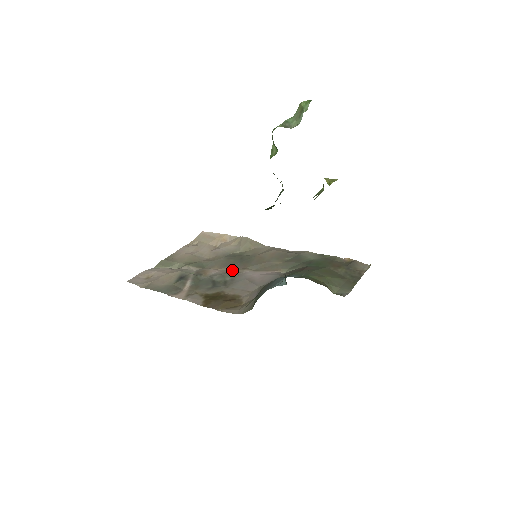
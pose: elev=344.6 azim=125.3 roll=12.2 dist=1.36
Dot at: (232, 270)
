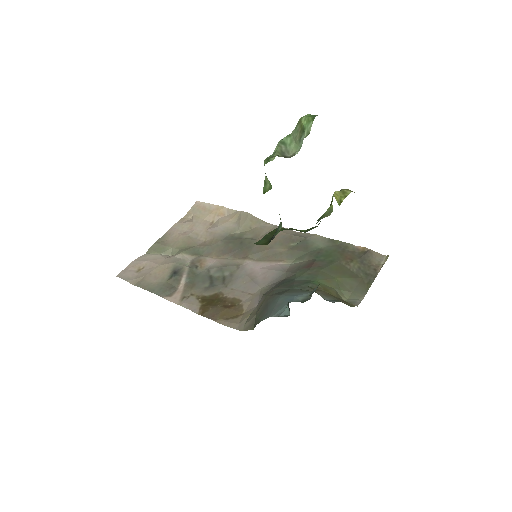
Dot at: (231, 260)
